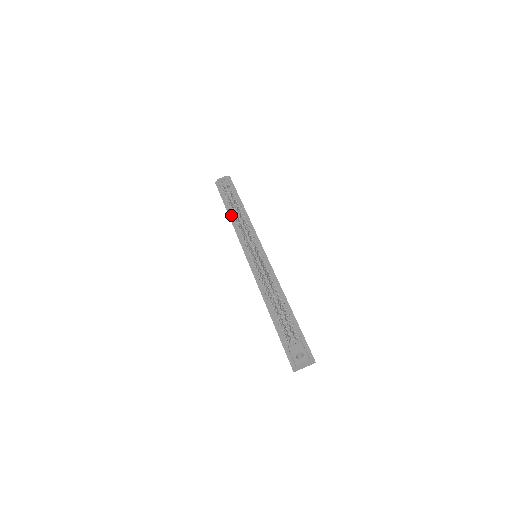
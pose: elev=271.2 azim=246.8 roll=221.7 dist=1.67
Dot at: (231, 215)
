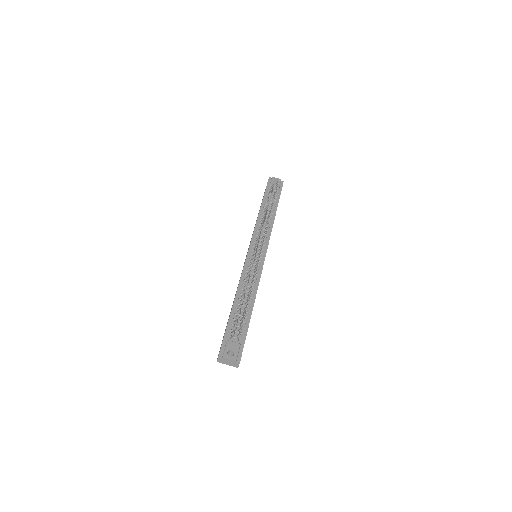
Dot at: (262, 211)
